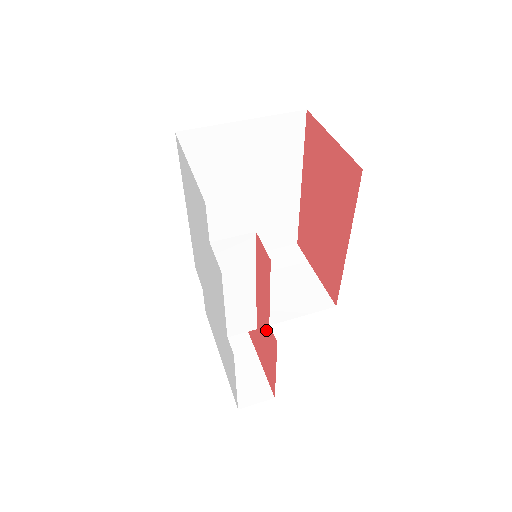
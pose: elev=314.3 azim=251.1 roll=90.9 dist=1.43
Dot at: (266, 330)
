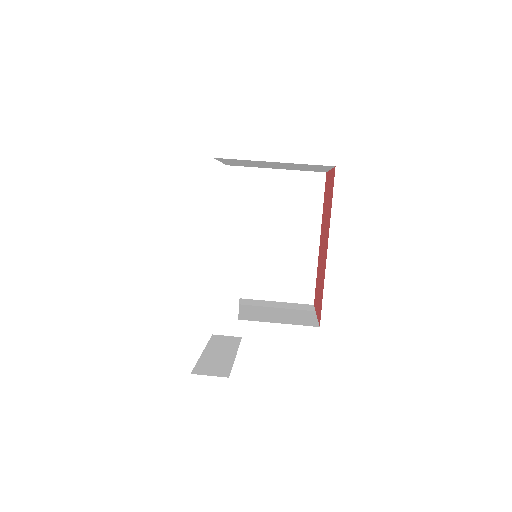
Dot at: occluded
